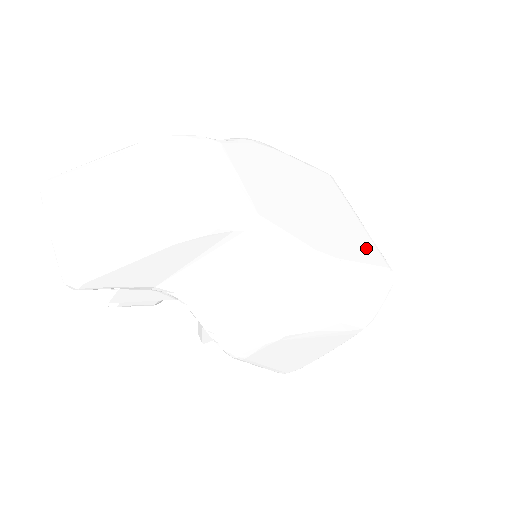
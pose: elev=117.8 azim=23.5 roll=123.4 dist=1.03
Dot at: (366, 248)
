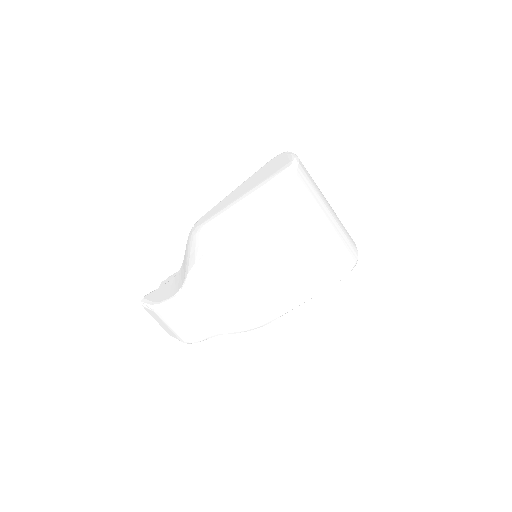
Dot at: (306, 282)
